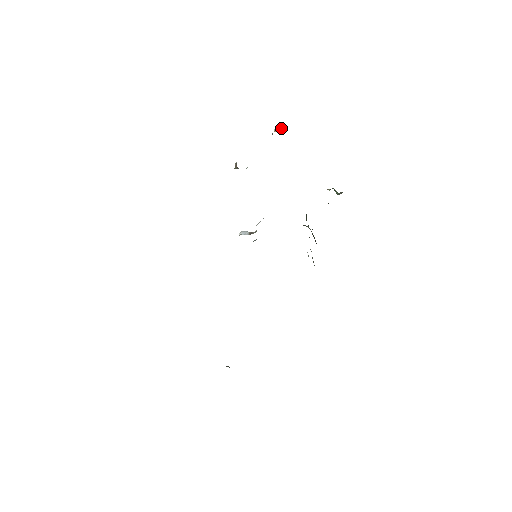
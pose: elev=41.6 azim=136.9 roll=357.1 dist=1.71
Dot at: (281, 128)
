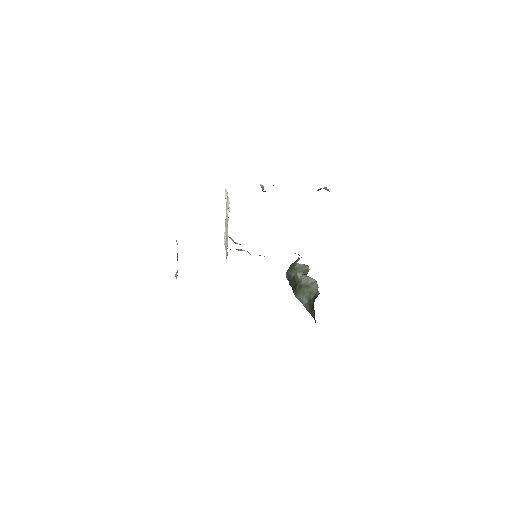
Dot at: (329, 191)
